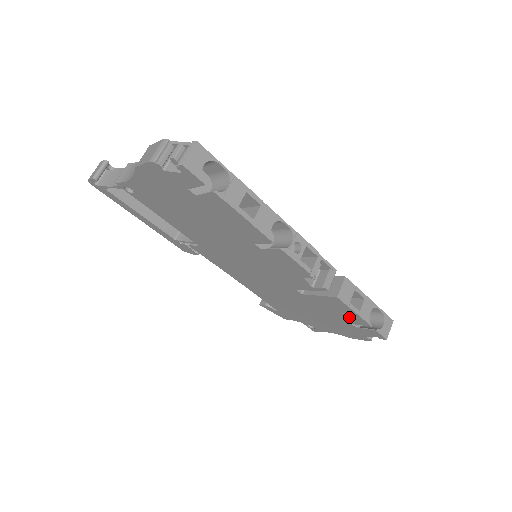
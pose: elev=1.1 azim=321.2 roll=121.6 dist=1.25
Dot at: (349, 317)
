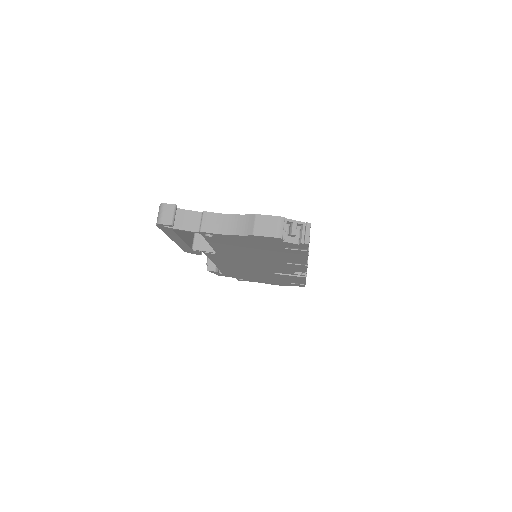
Dot at: (295, 281)
